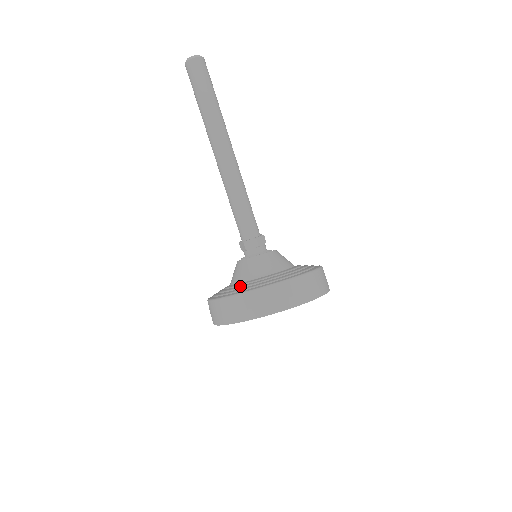
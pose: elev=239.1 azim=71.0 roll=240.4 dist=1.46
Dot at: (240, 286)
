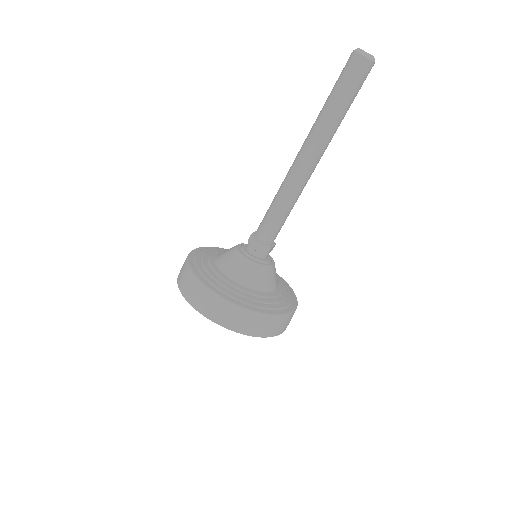
Dot at: (235, 289)
